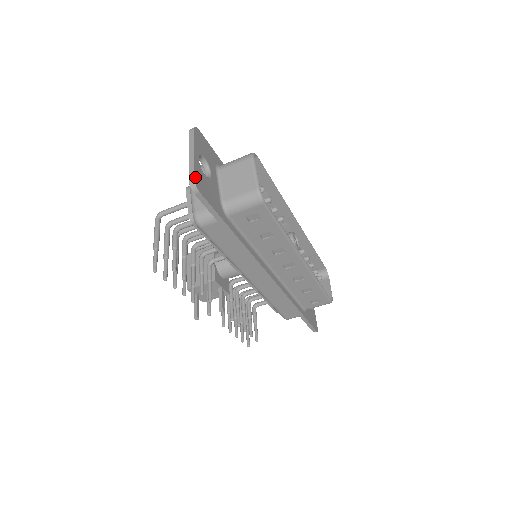
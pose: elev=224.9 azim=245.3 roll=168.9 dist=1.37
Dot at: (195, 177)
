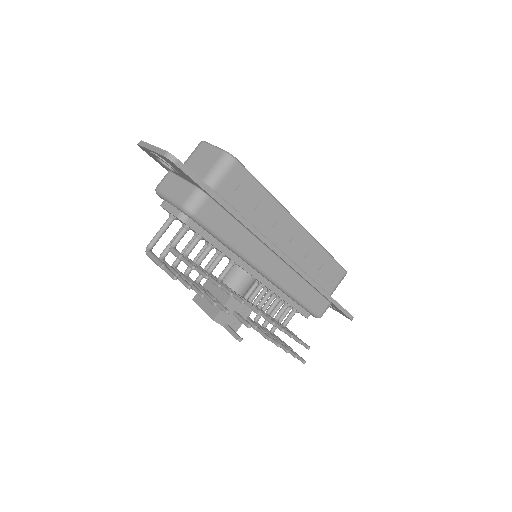
Dot at: (167, 152)
